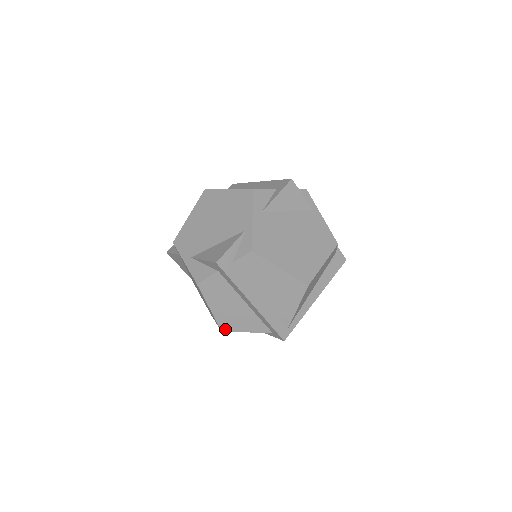
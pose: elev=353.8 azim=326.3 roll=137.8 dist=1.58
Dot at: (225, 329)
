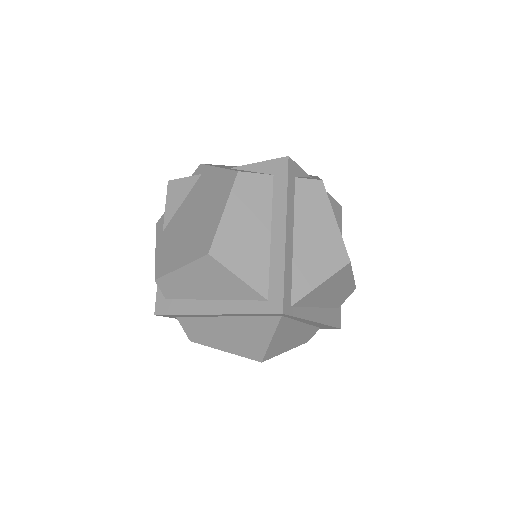
Dot at: (216, 253)
